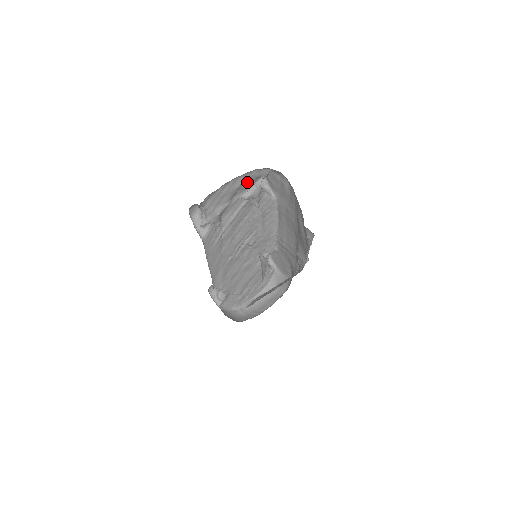
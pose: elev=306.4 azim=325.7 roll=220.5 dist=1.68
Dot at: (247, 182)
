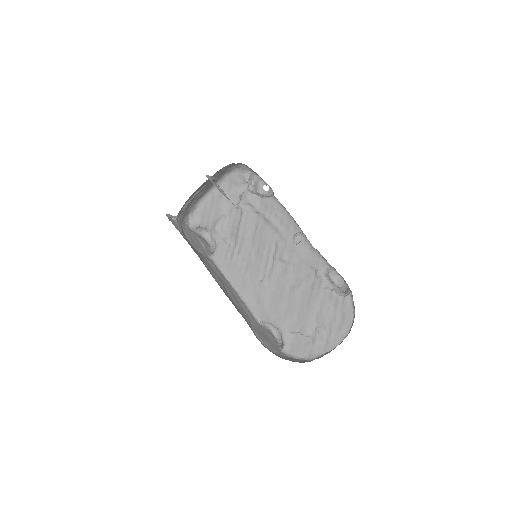
Dot at: (232, 191)
